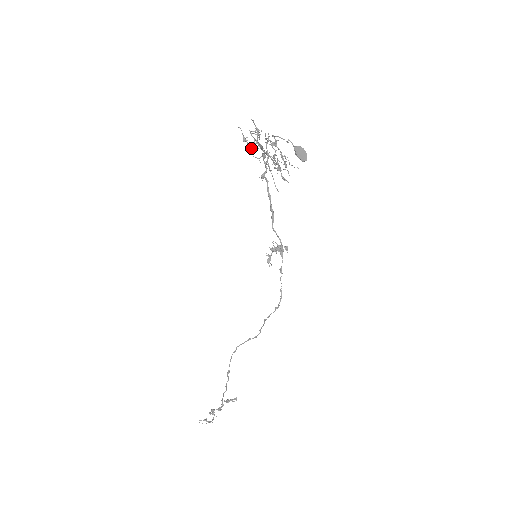
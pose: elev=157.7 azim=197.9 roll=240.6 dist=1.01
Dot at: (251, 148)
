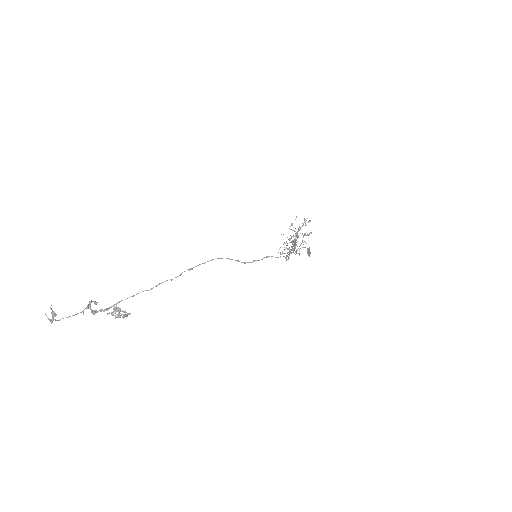
Dot at: occluded
